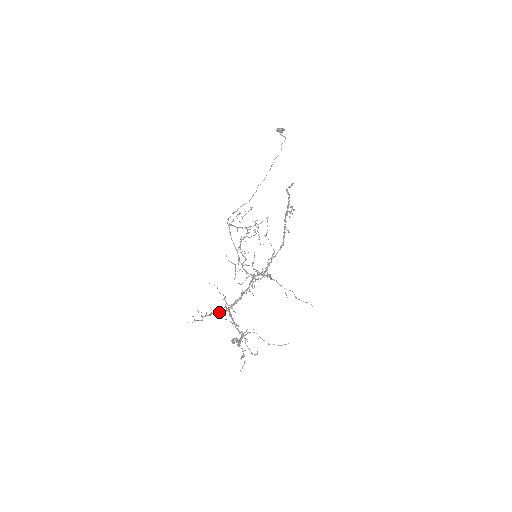
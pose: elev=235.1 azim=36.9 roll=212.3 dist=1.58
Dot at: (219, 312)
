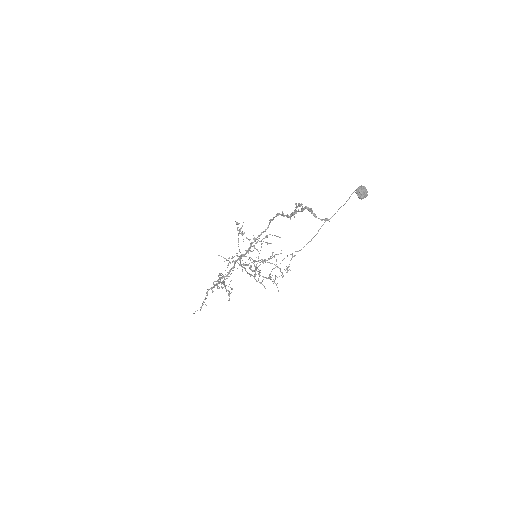
Dot at: occluded
